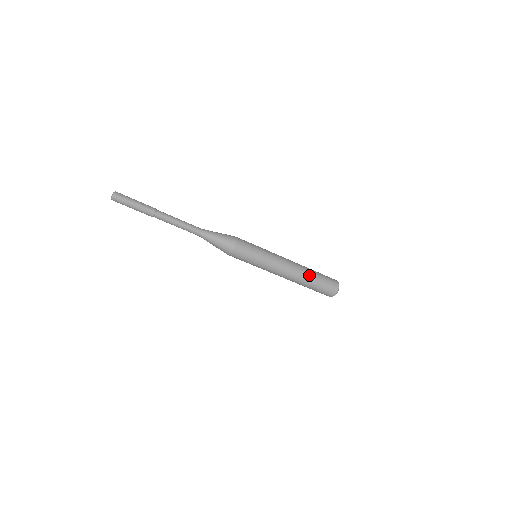
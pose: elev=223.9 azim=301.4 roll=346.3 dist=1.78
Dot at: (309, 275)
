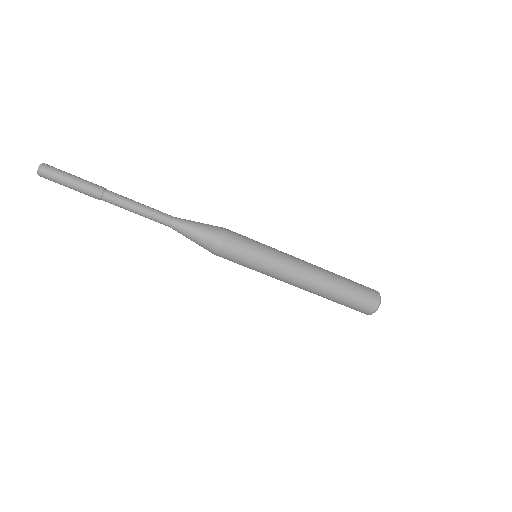
Dot at: (333, 287)
